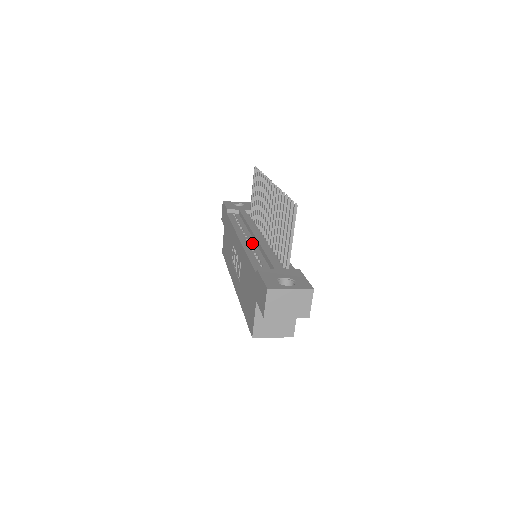
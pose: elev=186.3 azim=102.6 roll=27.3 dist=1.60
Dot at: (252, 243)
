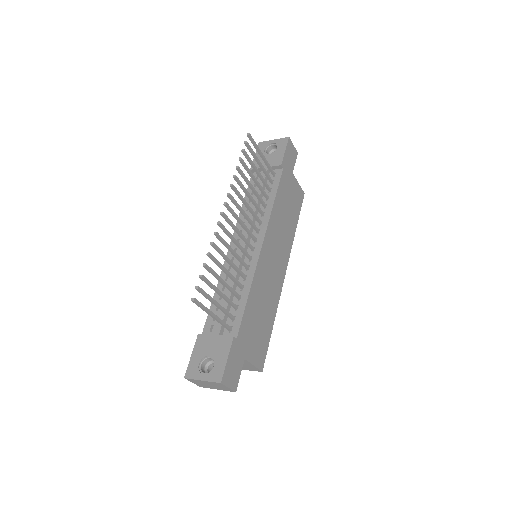
Dot at: occluded
